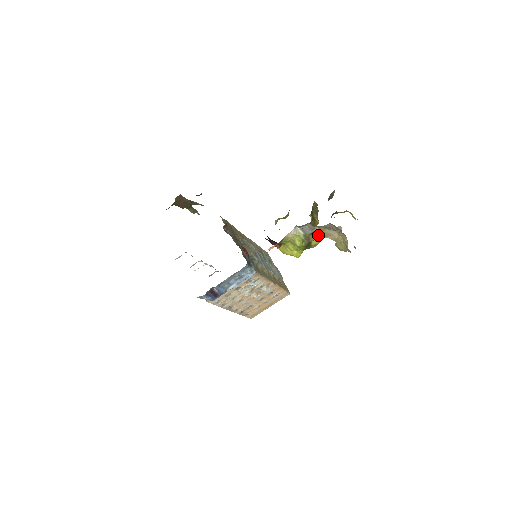
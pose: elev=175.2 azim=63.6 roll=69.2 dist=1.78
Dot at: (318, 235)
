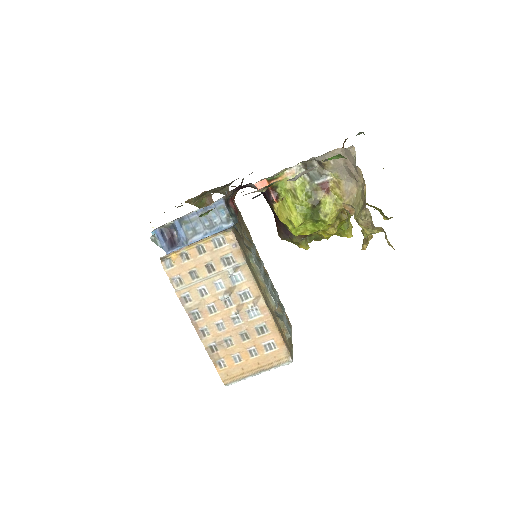
Dot at: (331, 195)
